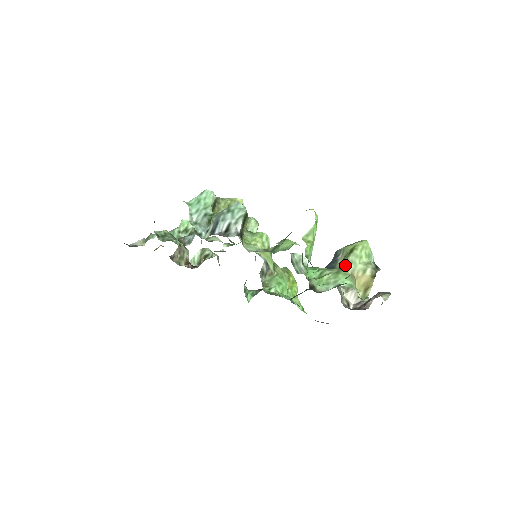
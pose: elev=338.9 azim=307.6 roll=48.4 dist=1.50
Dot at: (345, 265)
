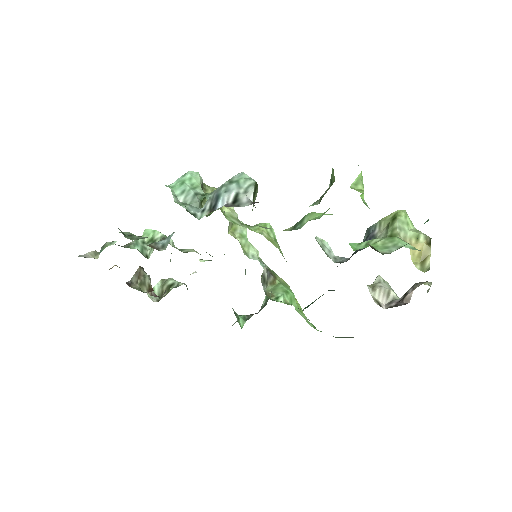
Dot at: (394, 232)
